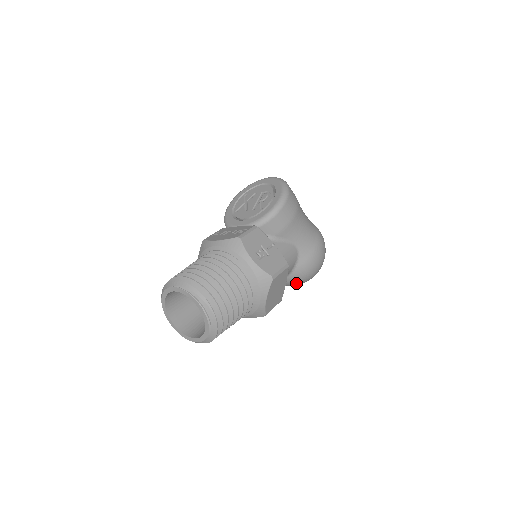
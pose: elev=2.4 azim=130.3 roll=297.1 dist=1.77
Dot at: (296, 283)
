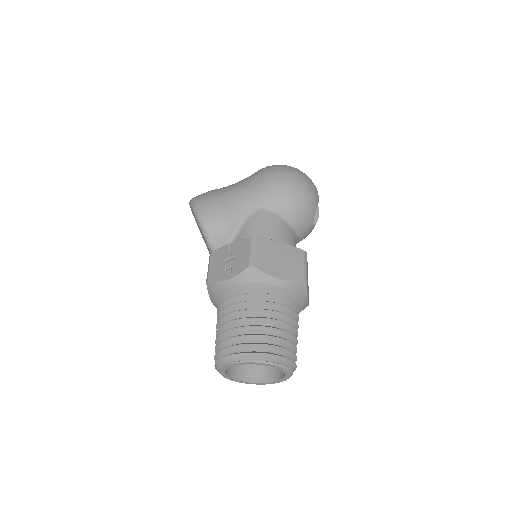
Dot at: (309, 216)
